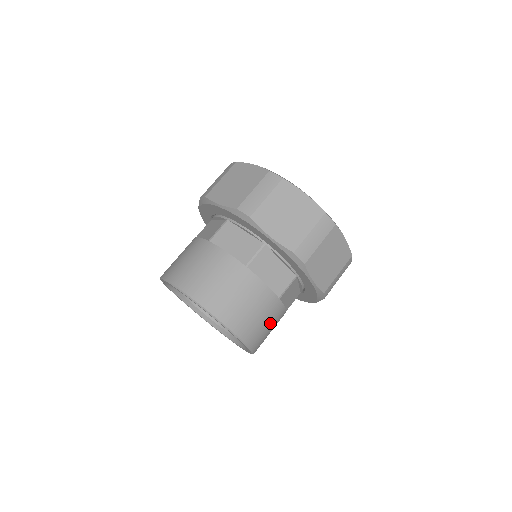
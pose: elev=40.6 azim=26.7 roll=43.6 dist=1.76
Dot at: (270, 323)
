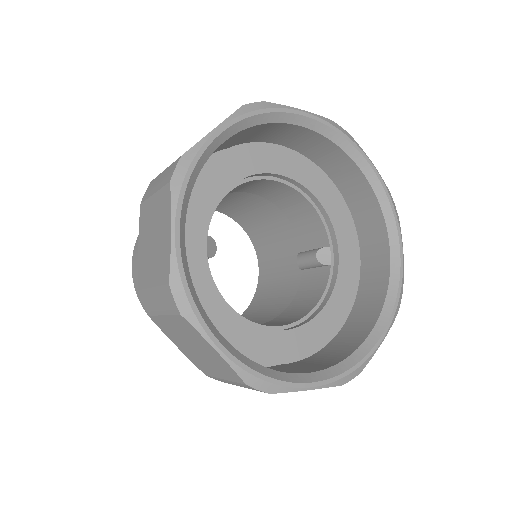
Dot at: occluded
